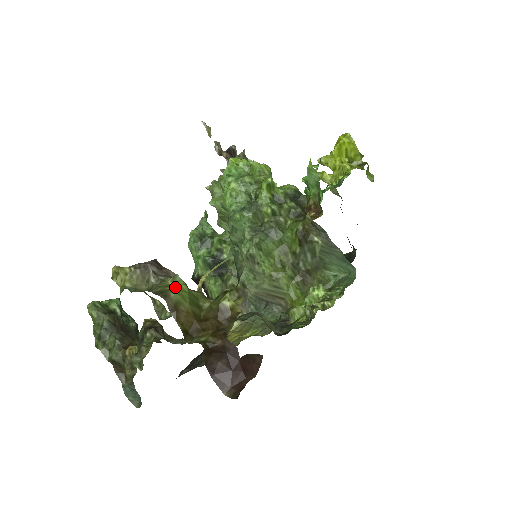
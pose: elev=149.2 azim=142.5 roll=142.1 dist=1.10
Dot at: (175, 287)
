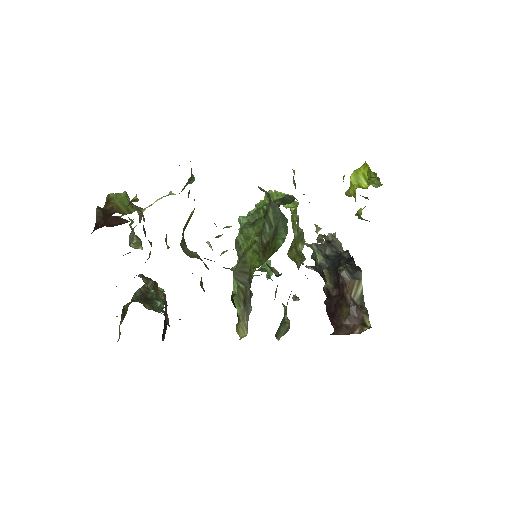
Dot at: (119, 196)
